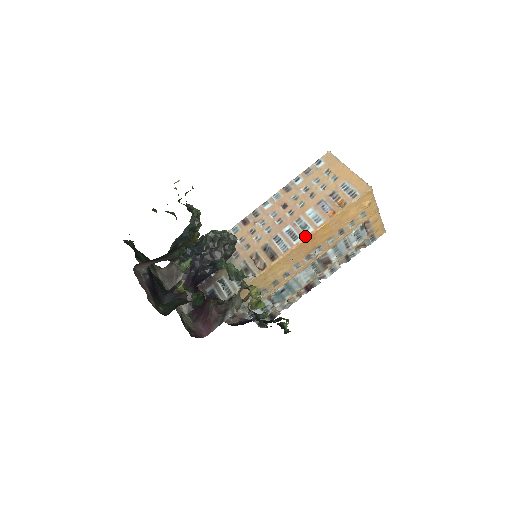
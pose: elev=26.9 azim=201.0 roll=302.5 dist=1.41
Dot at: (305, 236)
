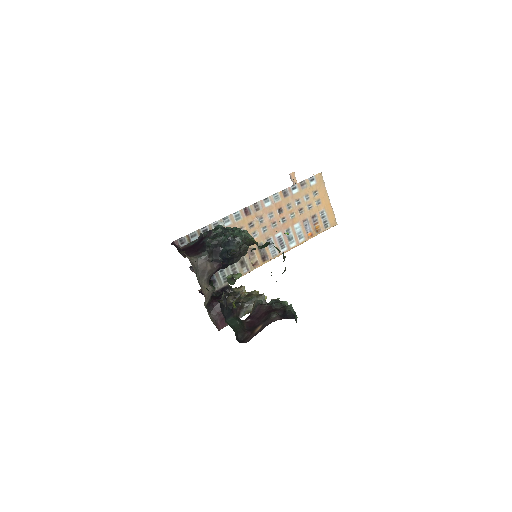
Dot at: (290, 248)
